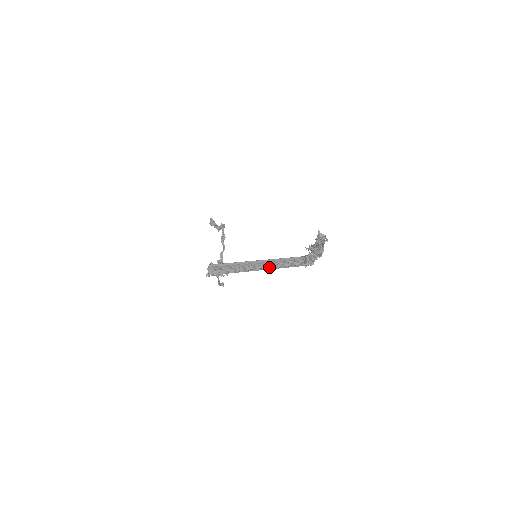
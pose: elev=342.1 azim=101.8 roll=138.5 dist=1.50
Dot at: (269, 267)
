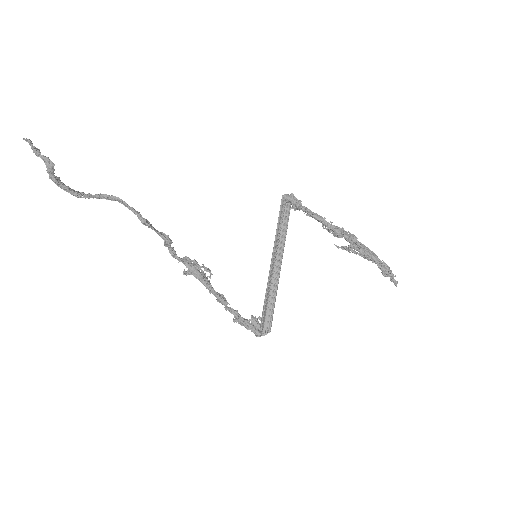
Dot at: (276, 255)
